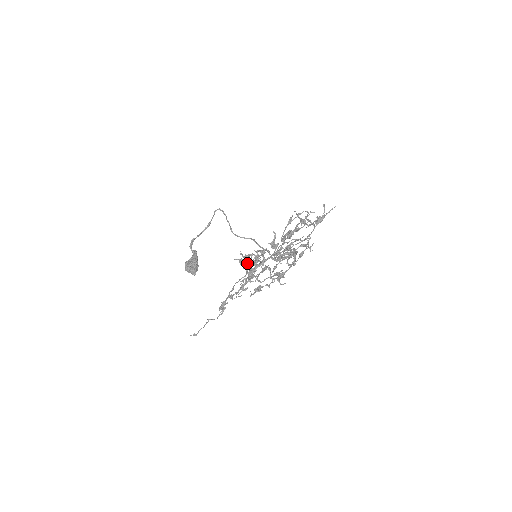
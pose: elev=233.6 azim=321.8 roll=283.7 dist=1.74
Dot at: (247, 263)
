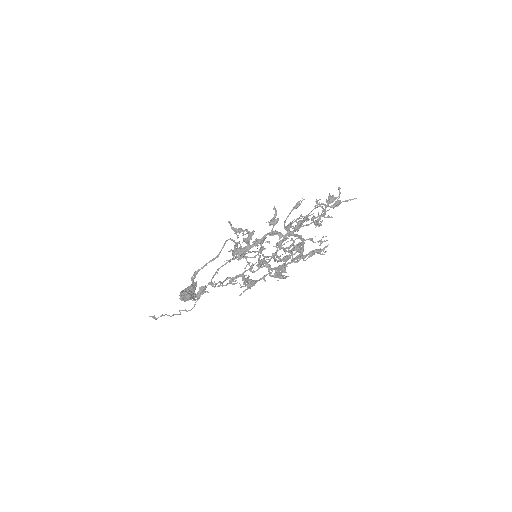
Dot at: occluded
